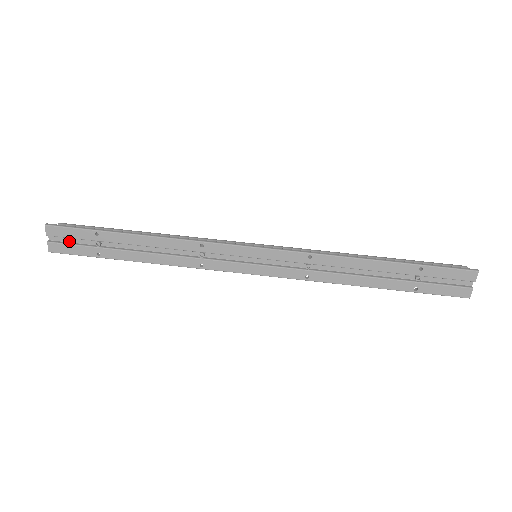
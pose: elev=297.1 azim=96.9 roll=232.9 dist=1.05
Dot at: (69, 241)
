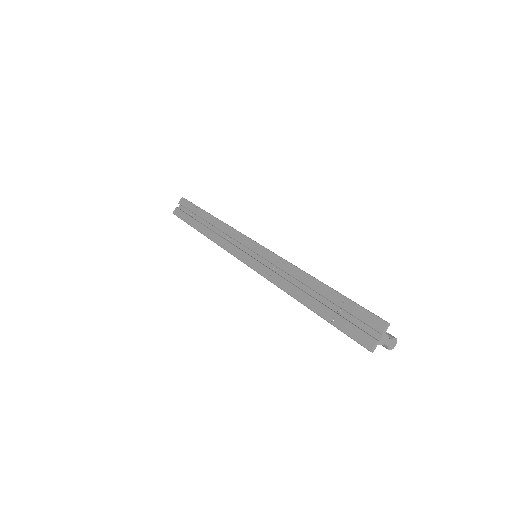
Dot at: (184, 211)
